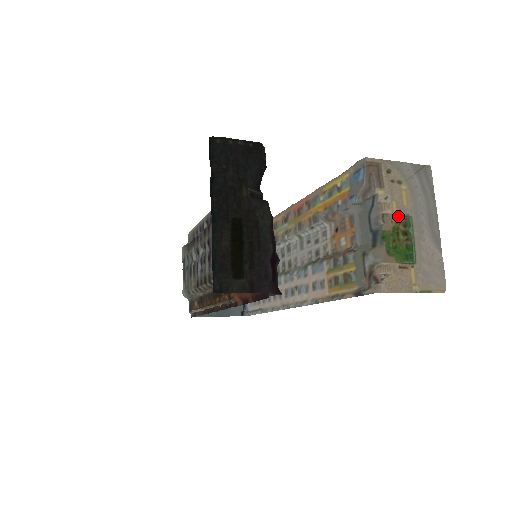
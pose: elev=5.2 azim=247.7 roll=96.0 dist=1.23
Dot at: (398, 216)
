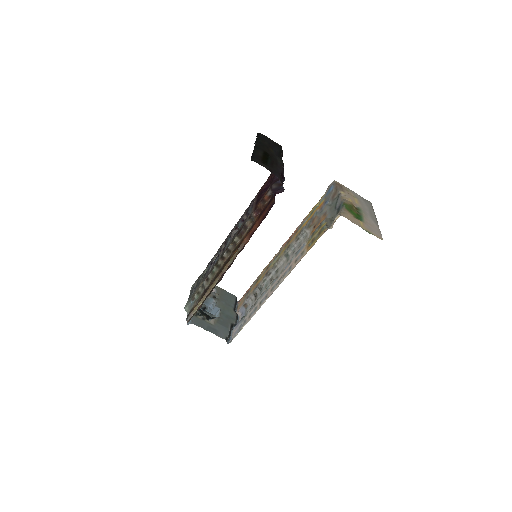
Dot at: (352, 204)
